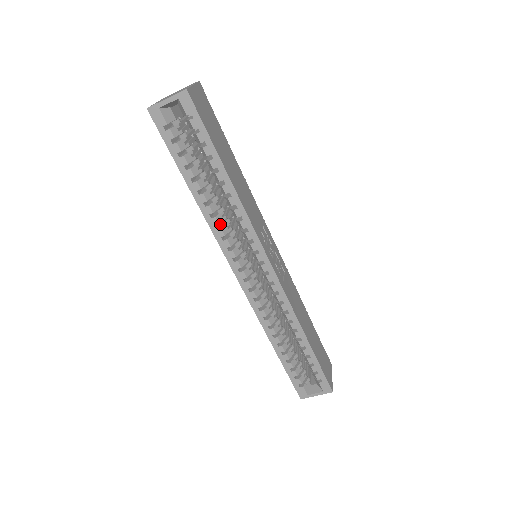
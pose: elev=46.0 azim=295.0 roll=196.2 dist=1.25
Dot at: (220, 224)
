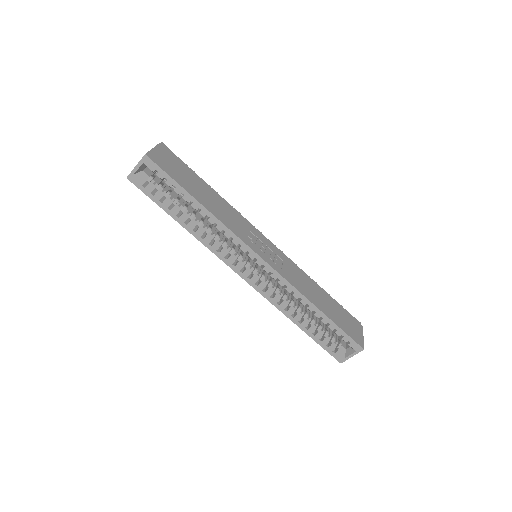
Dot at: (214, 241)
